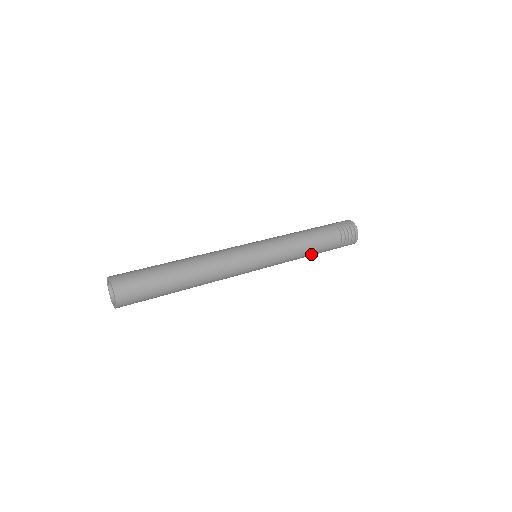
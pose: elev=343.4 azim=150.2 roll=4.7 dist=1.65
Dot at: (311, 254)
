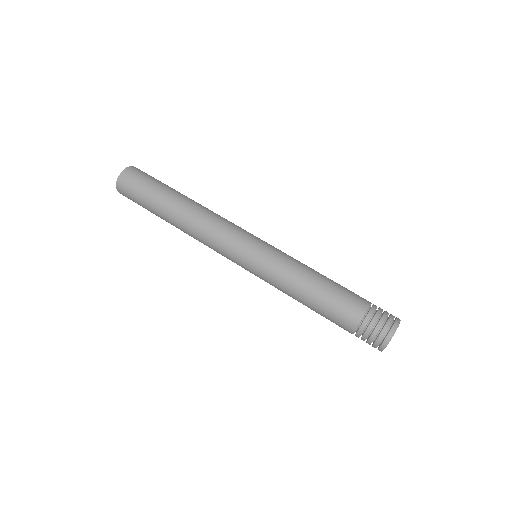
Dot at: (312, 303)
